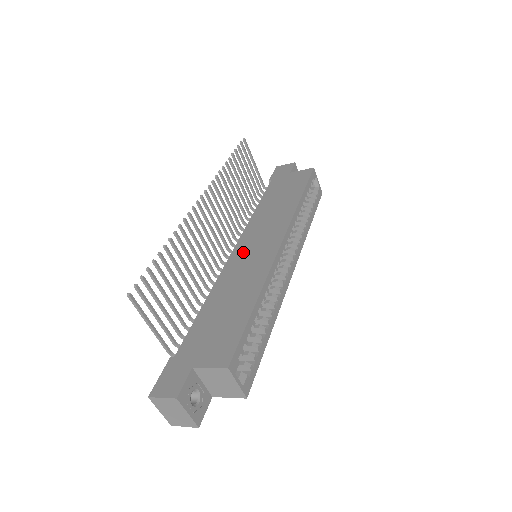
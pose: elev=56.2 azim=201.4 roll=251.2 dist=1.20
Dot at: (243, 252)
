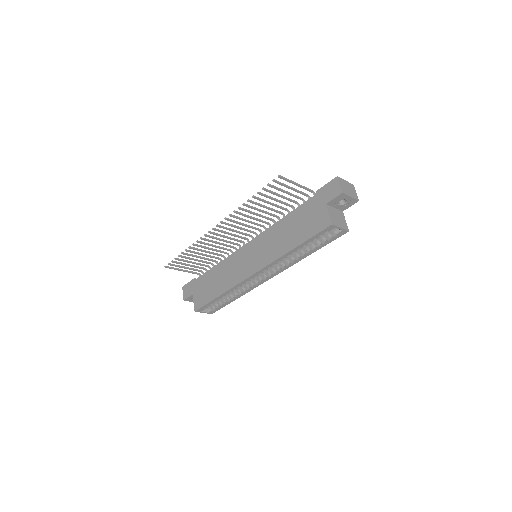
Dot at: (245, 253)
